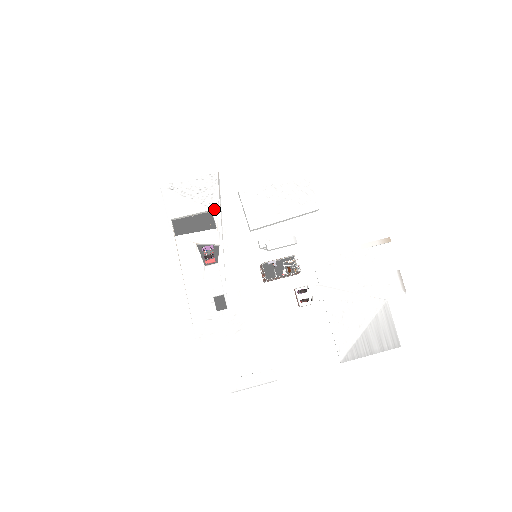
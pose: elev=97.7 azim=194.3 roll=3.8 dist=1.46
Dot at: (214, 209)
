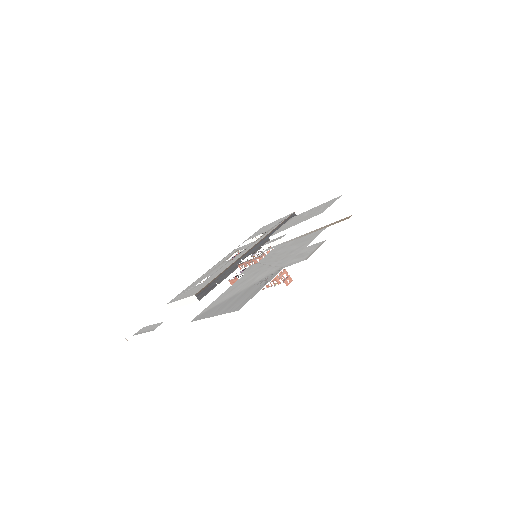
Dot at: (268, 231)
